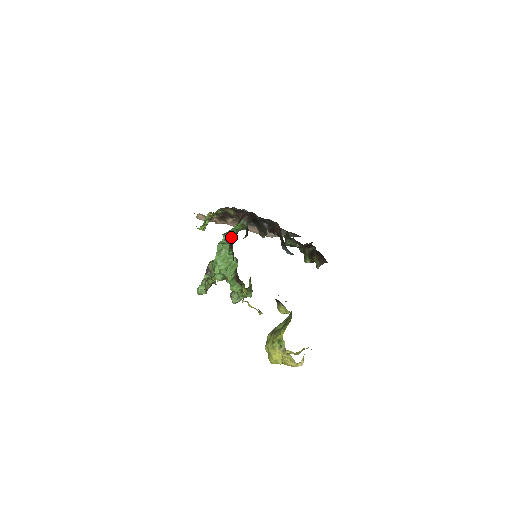
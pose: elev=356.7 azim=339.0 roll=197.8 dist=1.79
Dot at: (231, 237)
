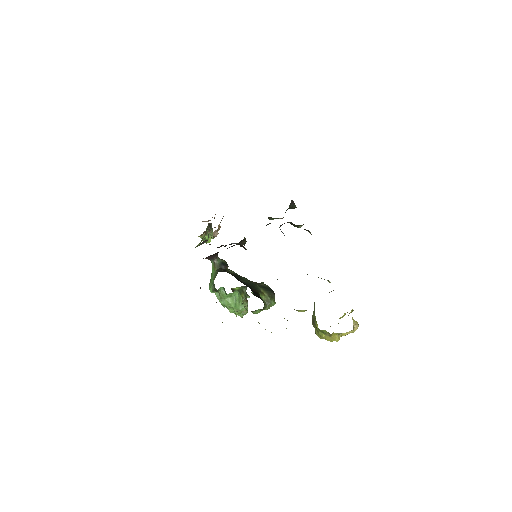
Dot at: (214, 288)
